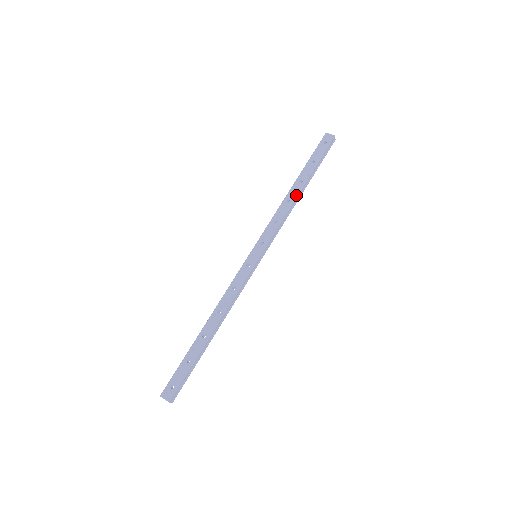
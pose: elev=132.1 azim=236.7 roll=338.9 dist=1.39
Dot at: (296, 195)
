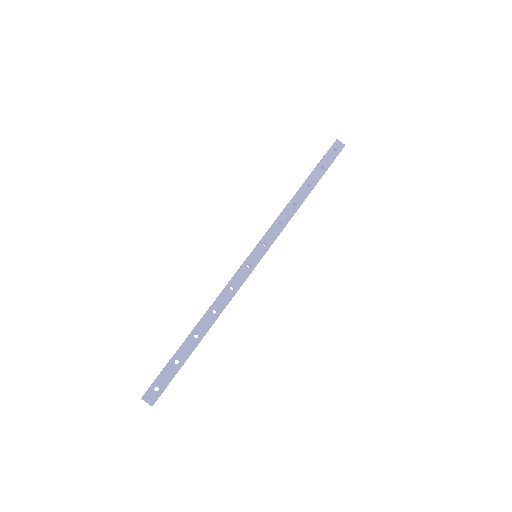
Dot at: (303, 199)
